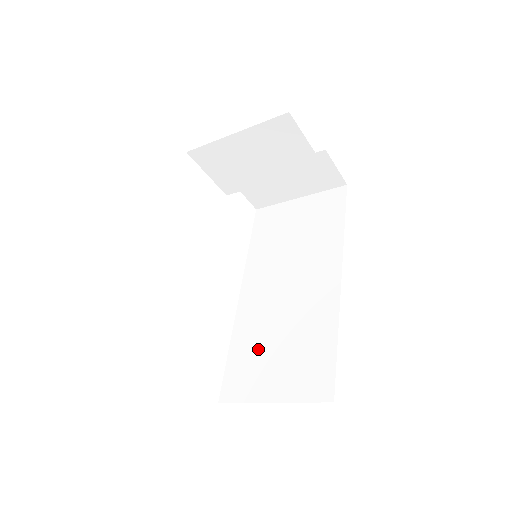
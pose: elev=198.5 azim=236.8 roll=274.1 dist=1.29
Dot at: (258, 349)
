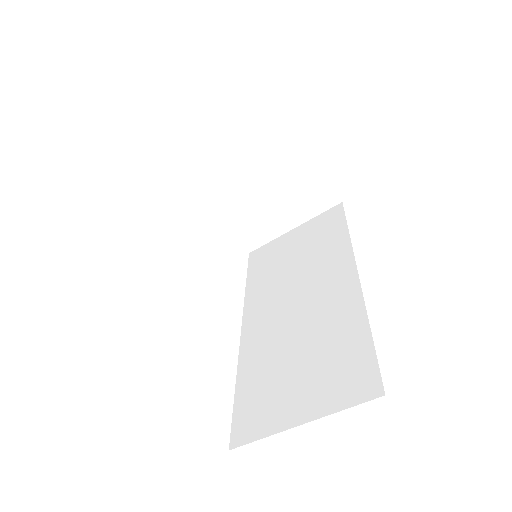
Dot at: (272, 373)
